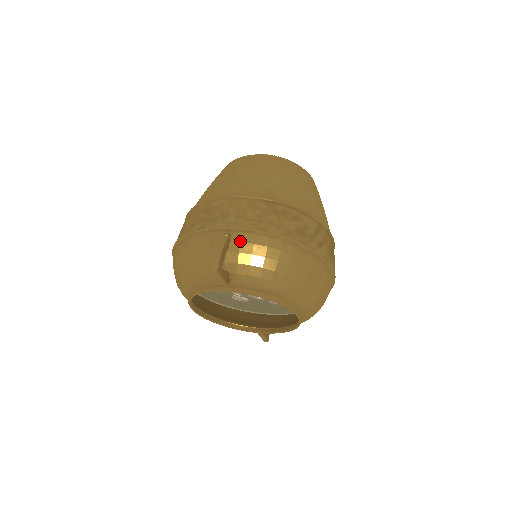
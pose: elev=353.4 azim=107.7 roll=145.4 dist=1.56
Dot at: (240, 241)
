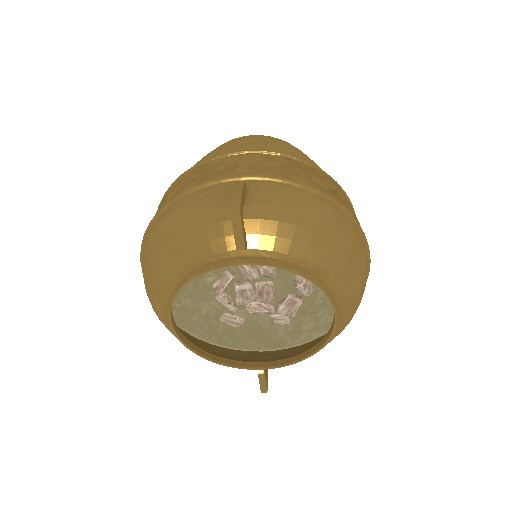
Dot at: (261, 190)
